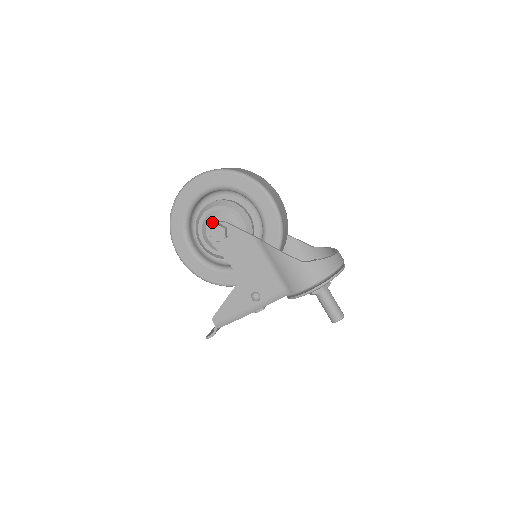
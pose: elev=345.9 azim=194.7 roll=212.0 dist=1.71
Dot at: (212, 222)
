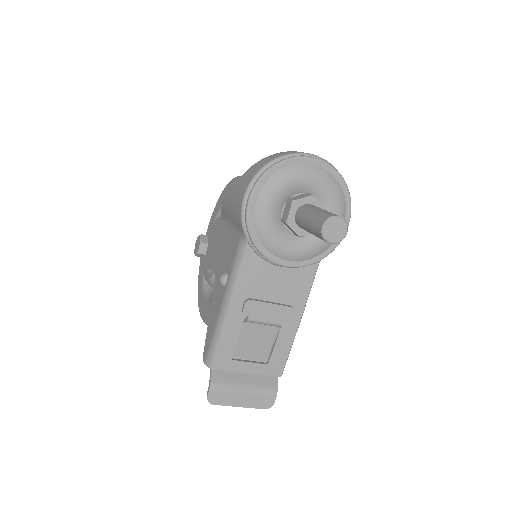
Dot at: occluded
